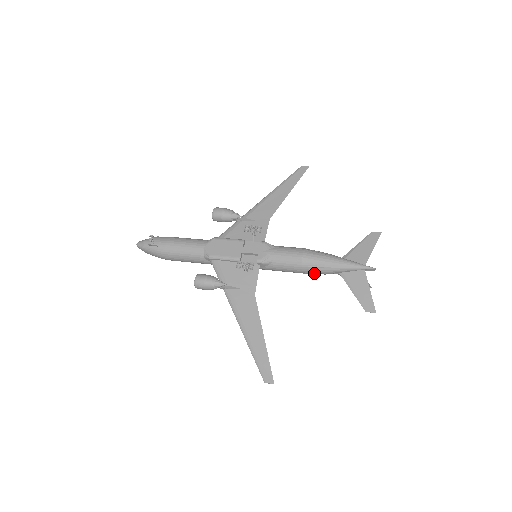
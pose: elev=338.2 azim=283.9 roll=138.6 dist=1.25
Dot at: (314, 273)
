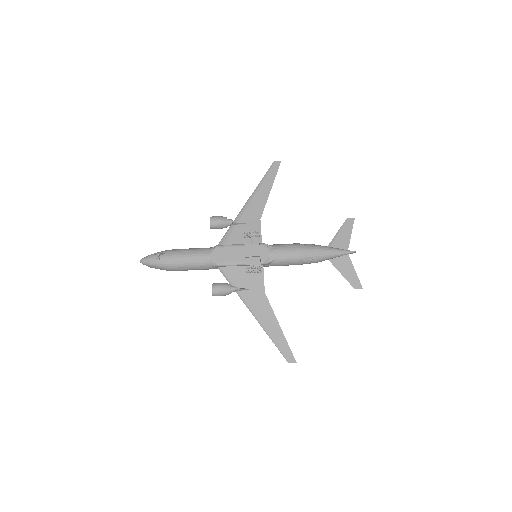
Dot at: (308, 263)
